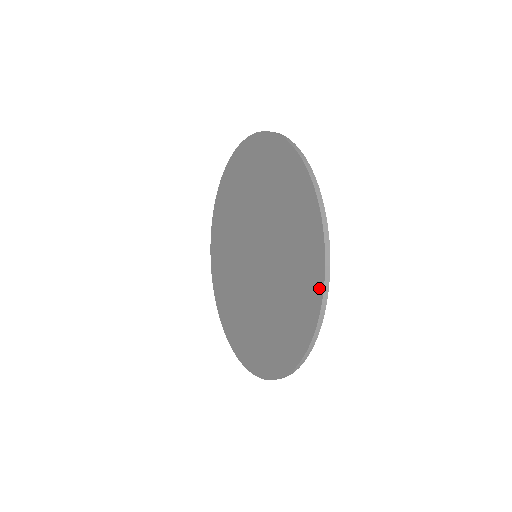
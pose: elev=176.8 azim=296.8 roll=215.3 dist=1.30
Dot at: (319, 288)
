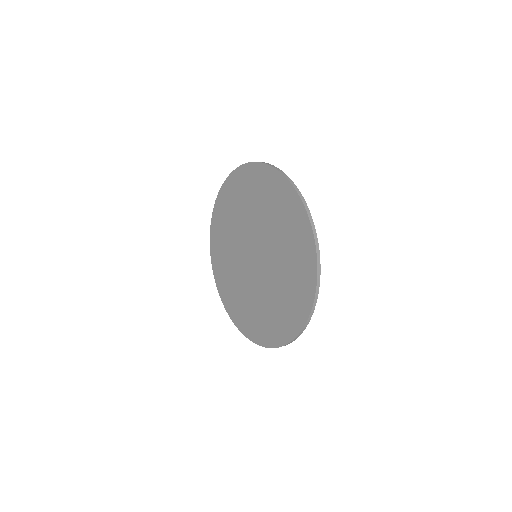
Dot at: (308, 229)
